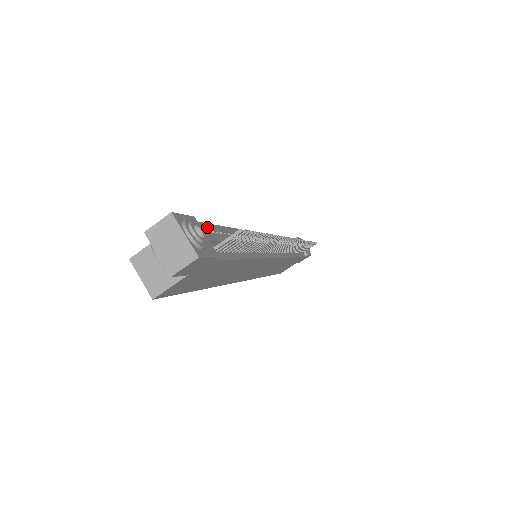
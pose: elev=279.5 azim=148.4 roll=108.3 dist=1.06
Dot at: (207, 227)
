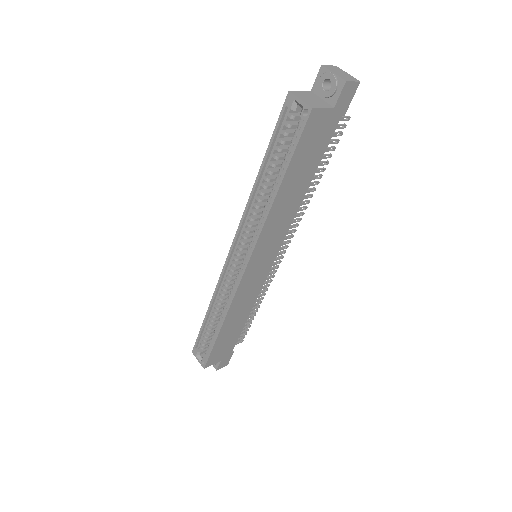
Dot at: occluded
